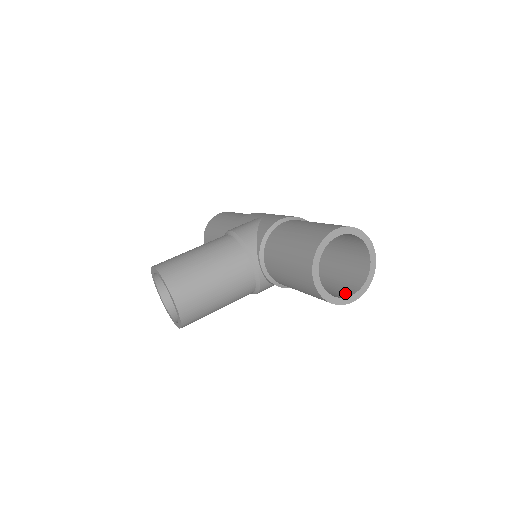
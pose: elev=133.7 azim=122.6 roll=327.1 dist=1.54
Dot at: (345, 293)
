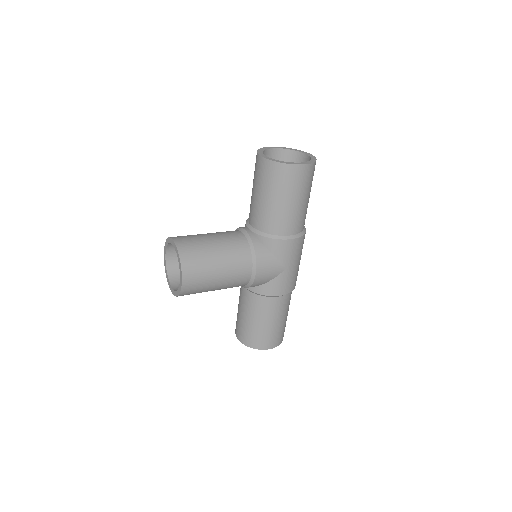
Dot at: occluded
